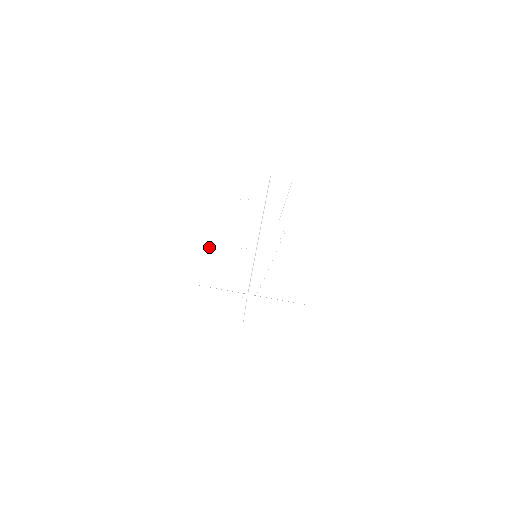
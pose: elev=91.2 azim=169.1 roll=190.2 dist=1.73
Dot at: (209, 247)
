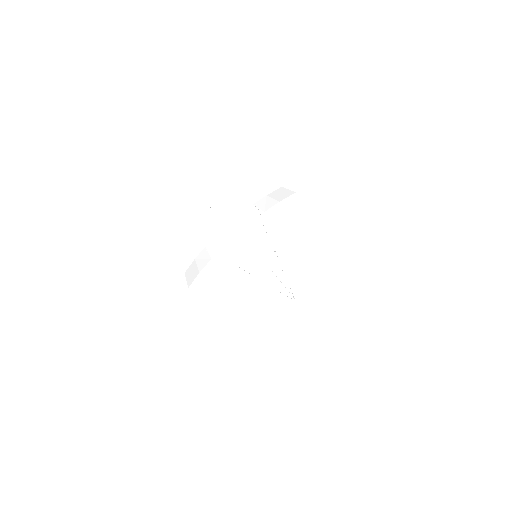
Dot at: (214, 291)
